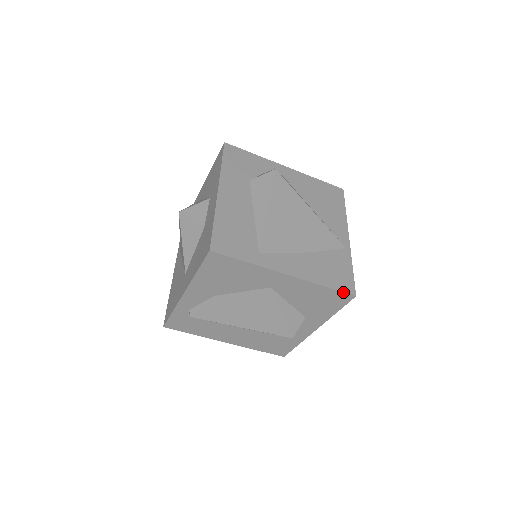
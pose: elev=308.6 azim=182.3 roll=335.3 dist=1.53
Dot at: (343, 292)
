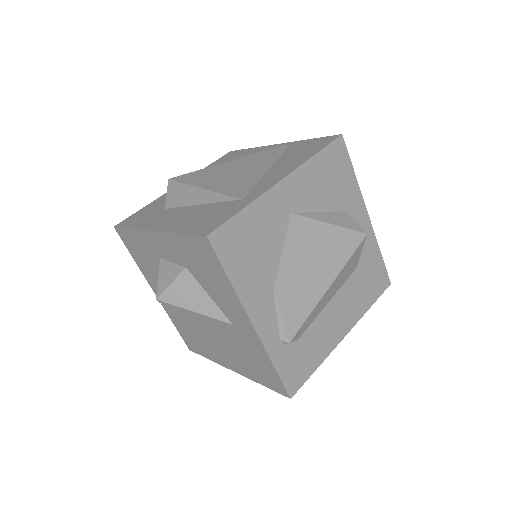
Dot at: (331, 143)
